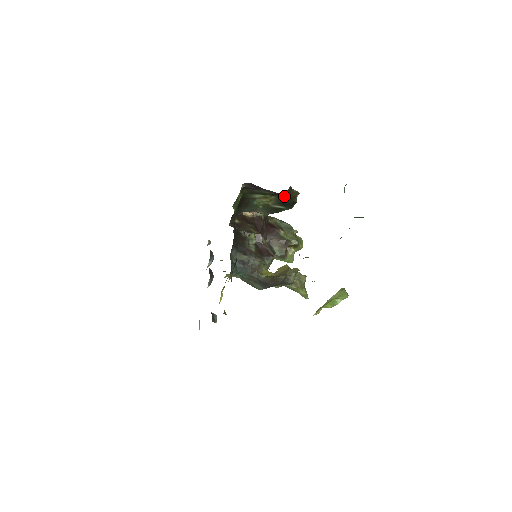
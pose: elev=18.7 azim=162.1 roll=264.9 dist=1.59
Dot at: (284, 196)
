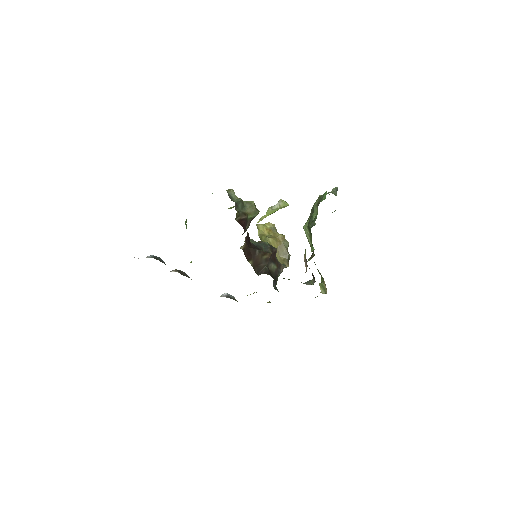
Dot at: occluded
